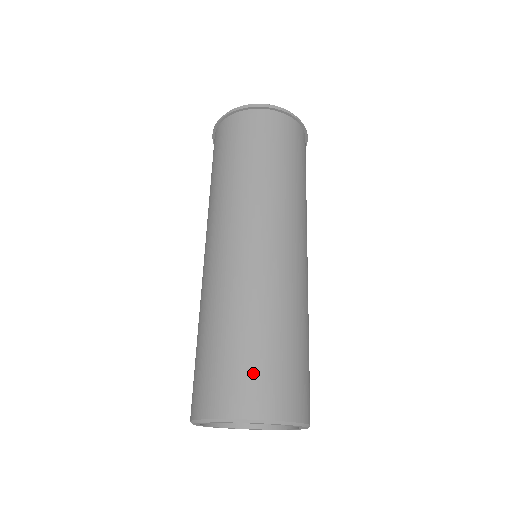
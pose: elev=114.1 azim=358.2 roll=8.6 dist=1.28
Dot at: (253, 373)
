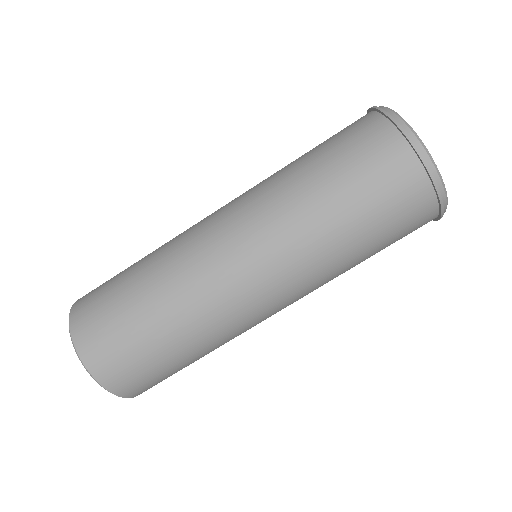
Dot at: (103, 308)
